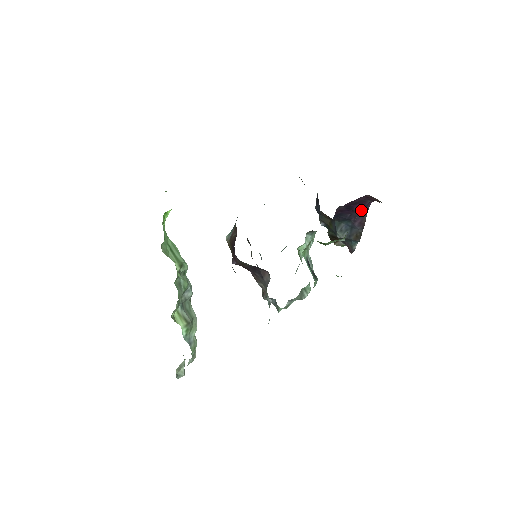
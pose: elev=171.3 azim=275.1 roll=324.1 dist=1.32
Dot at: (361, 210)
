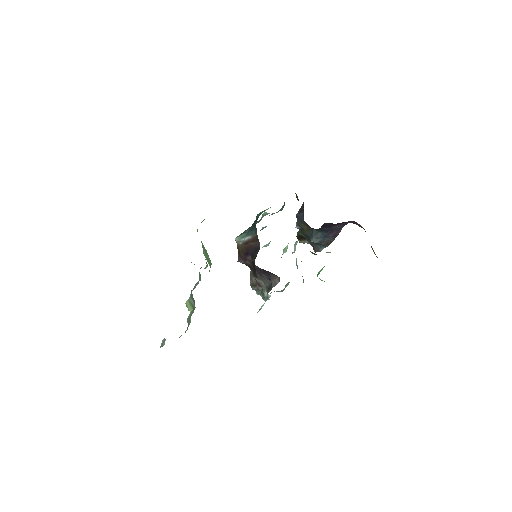
Dot at: (339, 226)
